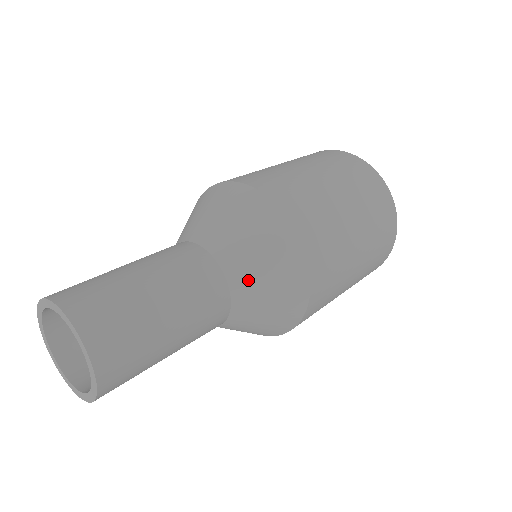
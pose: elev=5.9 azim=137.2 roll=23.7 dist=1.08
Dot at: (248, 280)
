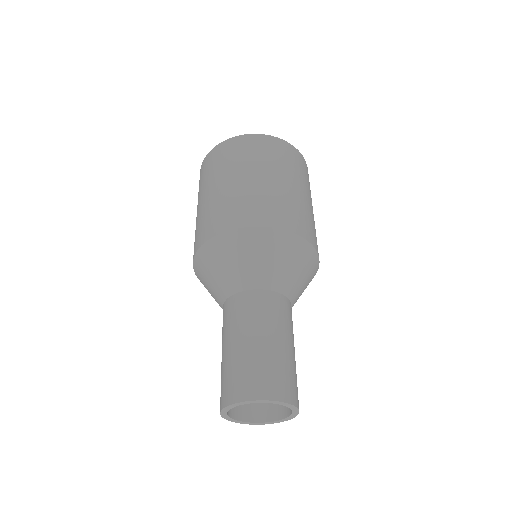
Dot at: (298, 298)
